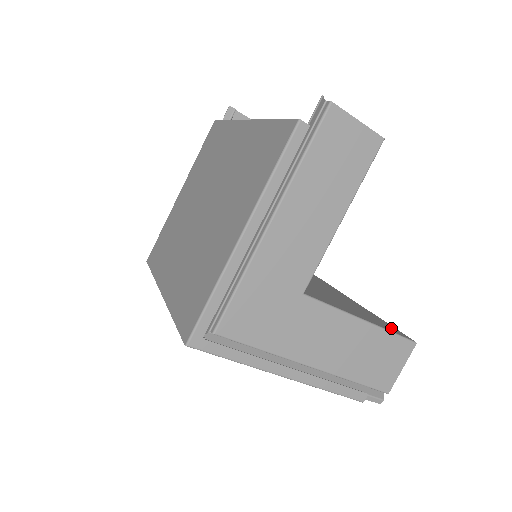
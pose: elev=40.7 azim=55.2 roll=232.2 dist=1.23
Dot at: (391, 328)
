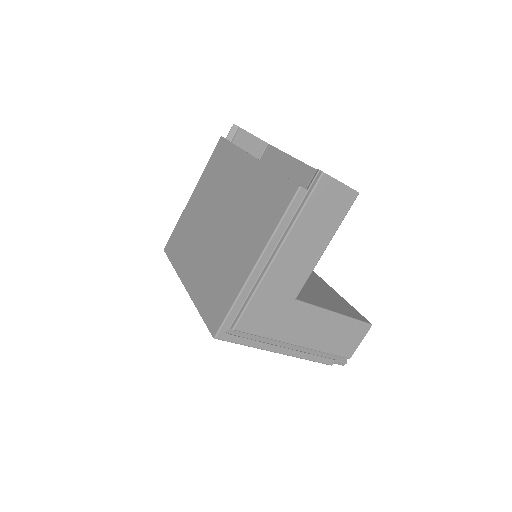
Dot at: (355, 313)
